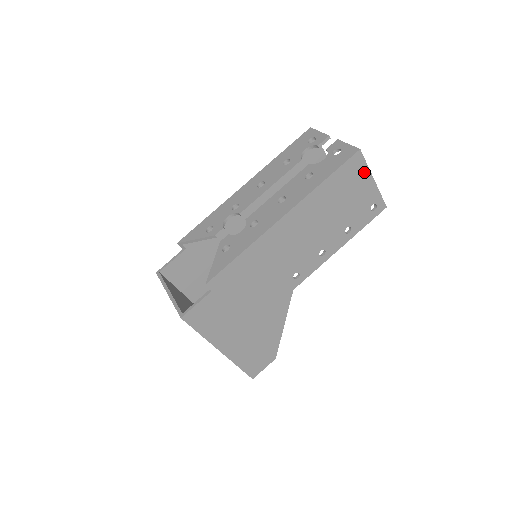
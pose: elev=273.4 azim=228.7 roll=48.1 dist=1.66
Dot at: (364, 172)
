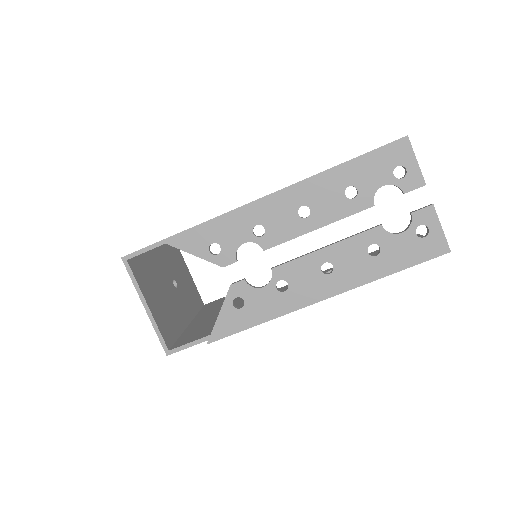
Dot at: occluded
